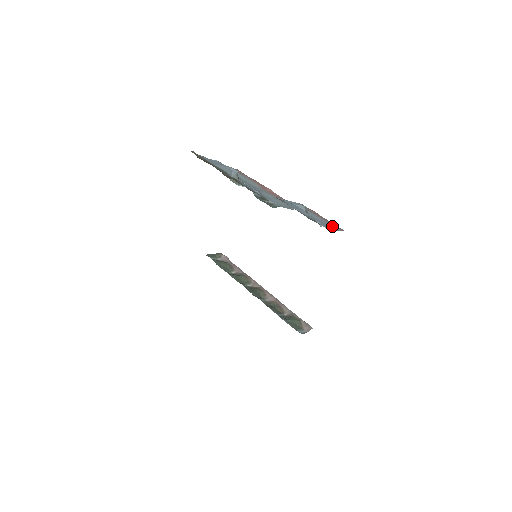
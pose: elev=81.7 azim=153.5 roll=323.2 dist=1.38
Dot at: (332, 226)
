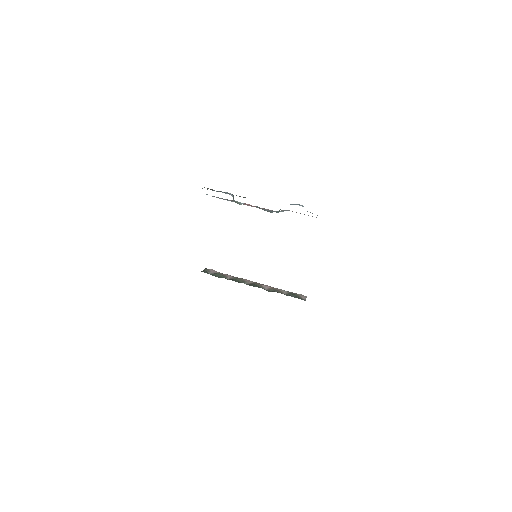
Dot at: occluded
